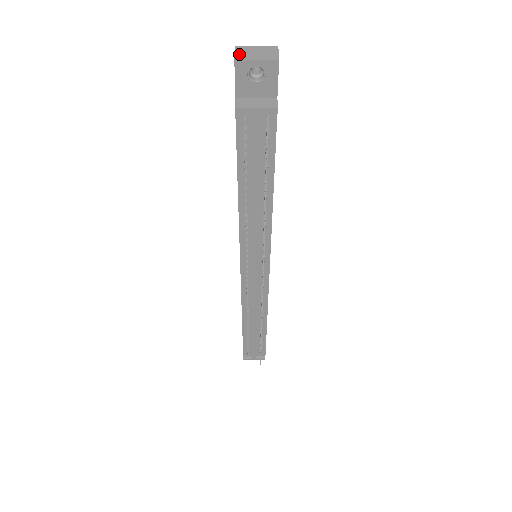
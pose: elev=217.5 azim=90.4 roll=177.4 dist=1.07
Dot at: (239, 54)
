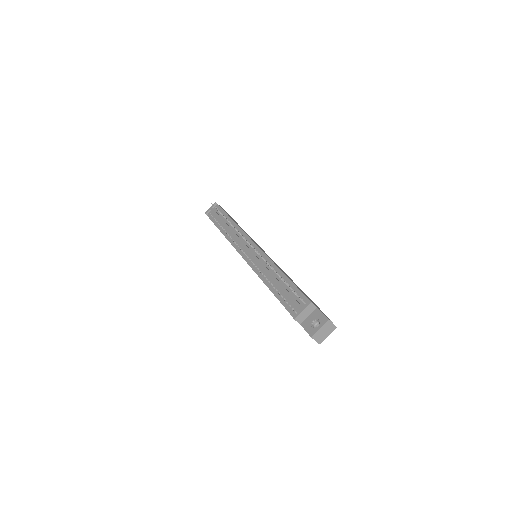
Dot at: occluded
